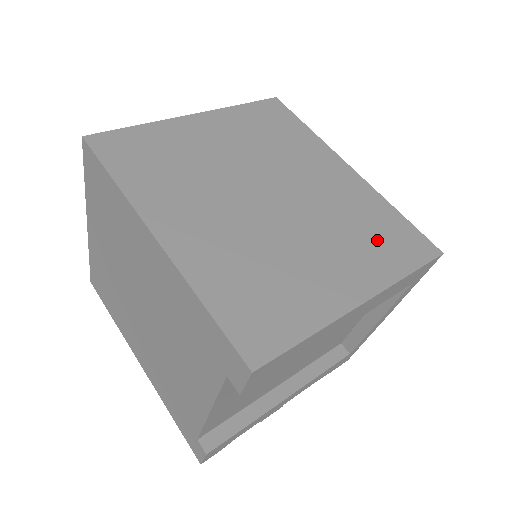
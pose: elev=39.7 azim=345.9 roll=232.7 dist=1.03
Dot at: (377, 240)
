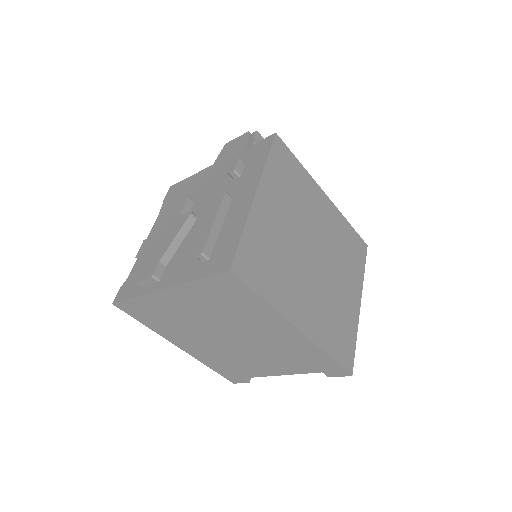
Dot at: (352, 256)
